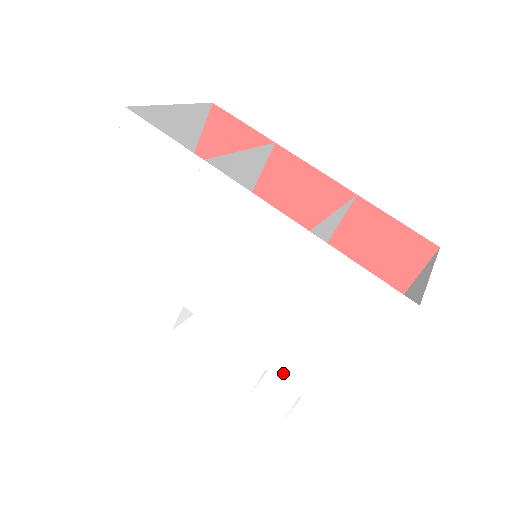
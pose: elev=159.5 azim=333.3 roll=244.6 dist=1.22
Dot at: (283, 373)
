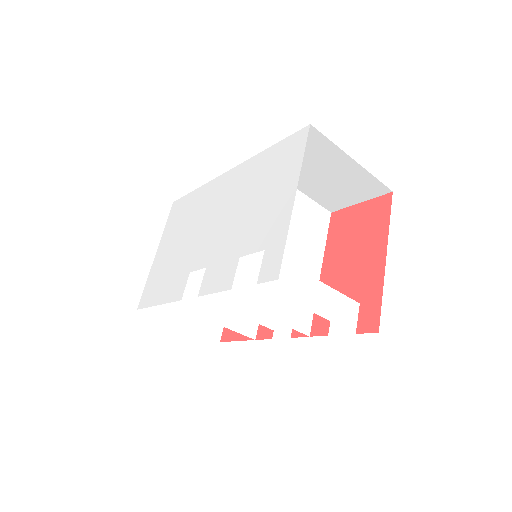
Dot at: (250, 246)
